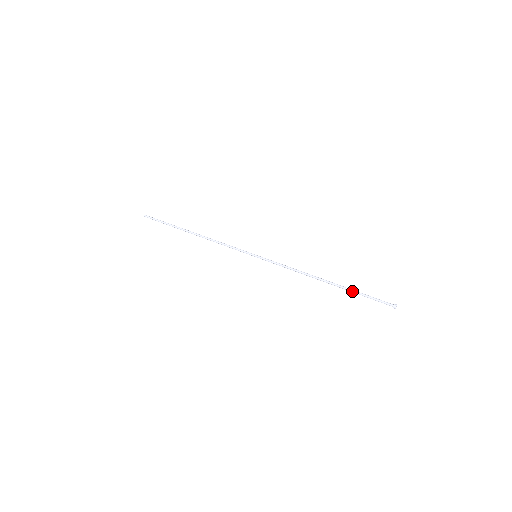
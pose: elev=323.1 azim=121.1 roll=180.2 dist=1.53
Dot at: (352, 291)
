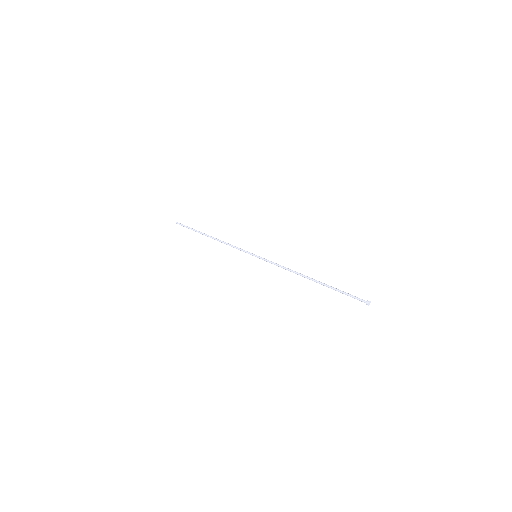
Dot at: (332, 287)
